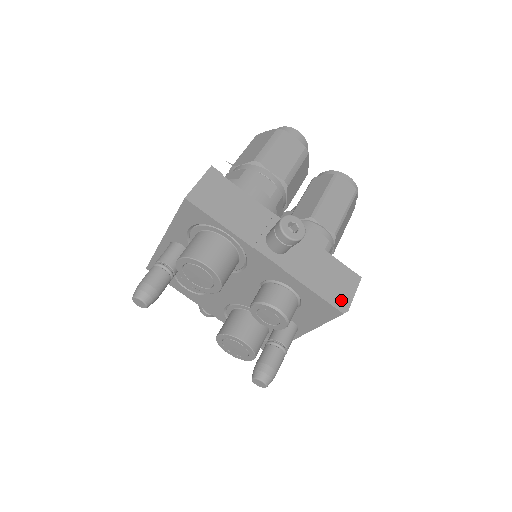
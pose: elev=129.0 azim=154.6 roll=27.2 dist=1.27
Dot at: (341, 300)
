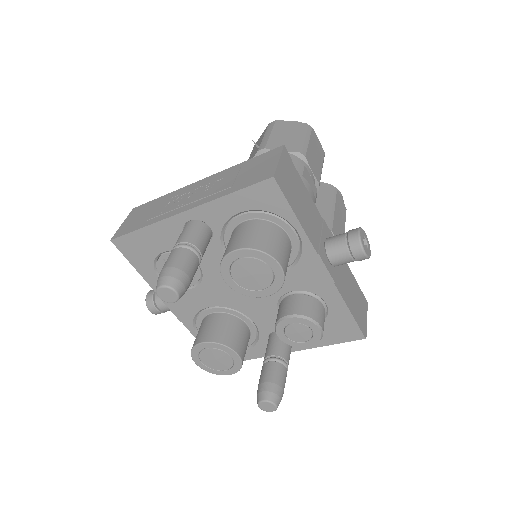
Dot at: (363, 324)
